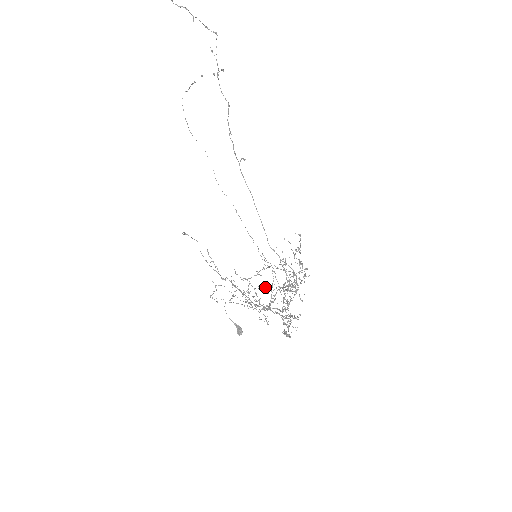
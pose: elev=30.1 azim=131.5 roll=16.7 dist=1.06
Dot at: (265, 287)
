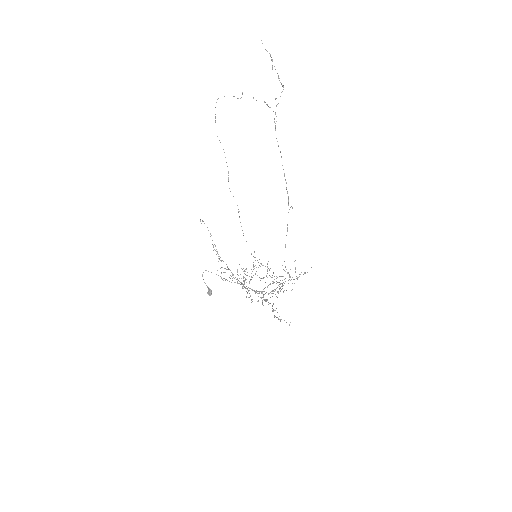
Dot at: (244, 271)
